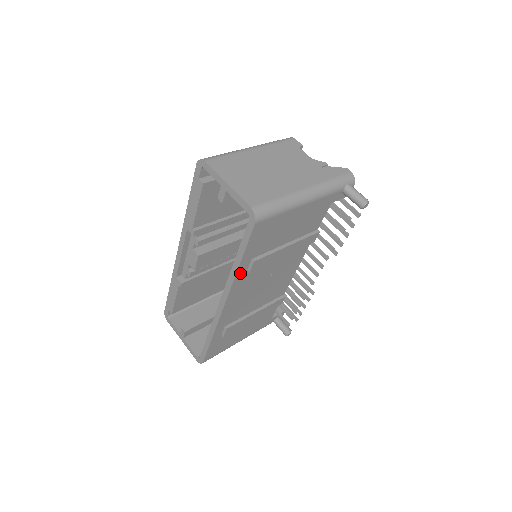
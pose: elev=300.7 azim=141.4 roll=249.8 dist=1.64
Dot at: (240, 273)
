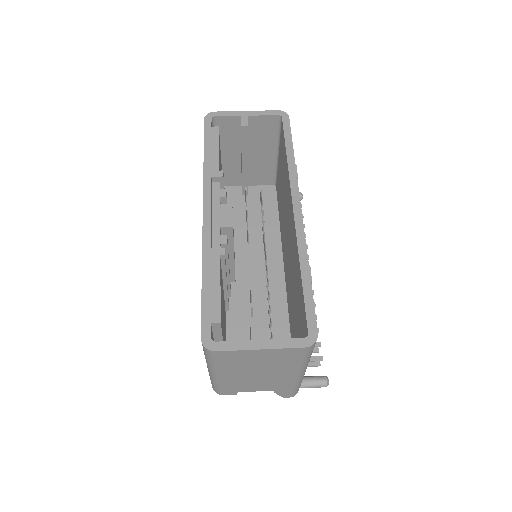
Dot at: occluded
